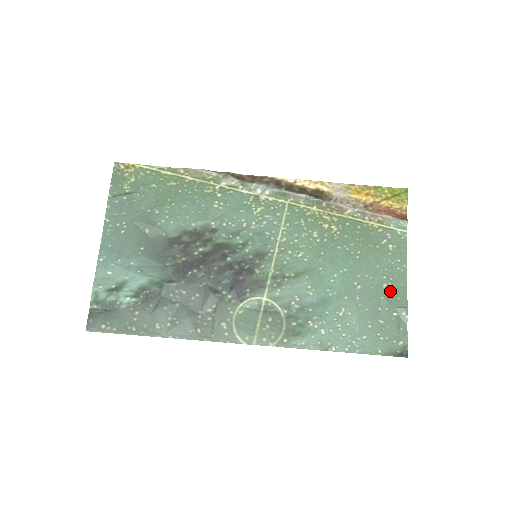
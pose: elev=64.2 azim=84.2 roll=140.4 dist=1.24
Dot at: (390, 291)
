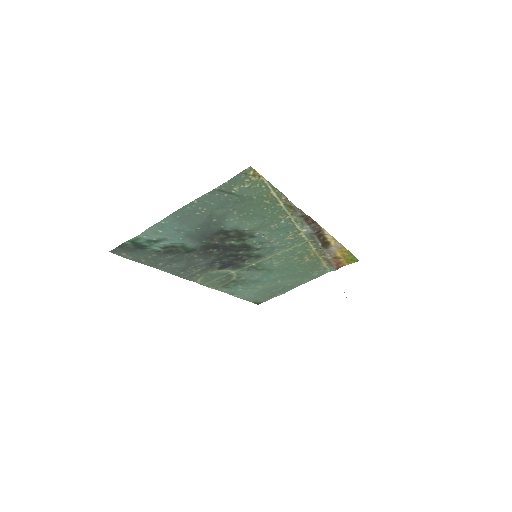
Dot at: (288, 287)
